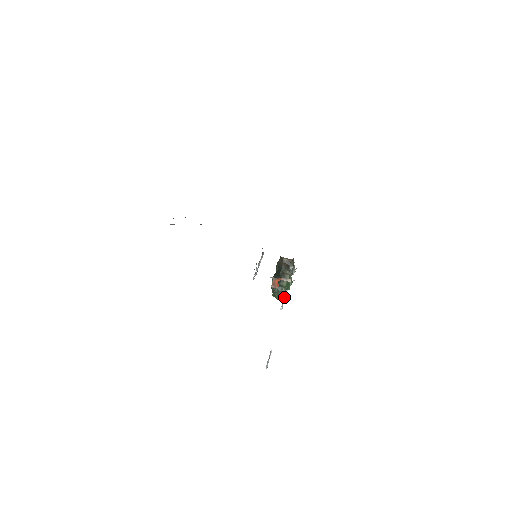
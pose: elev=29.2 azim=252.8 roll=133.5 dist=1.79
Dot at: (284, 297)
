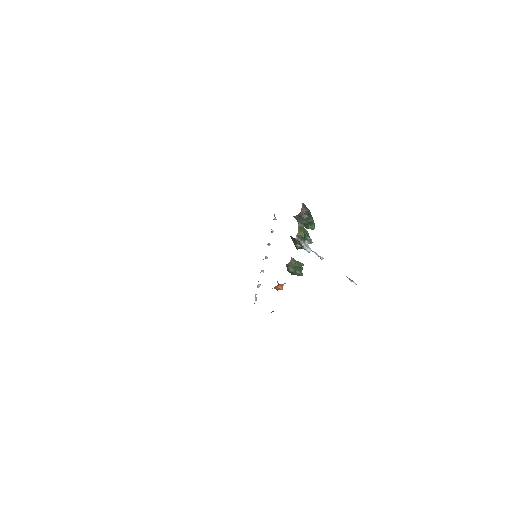
Dot at: (315, 253)
